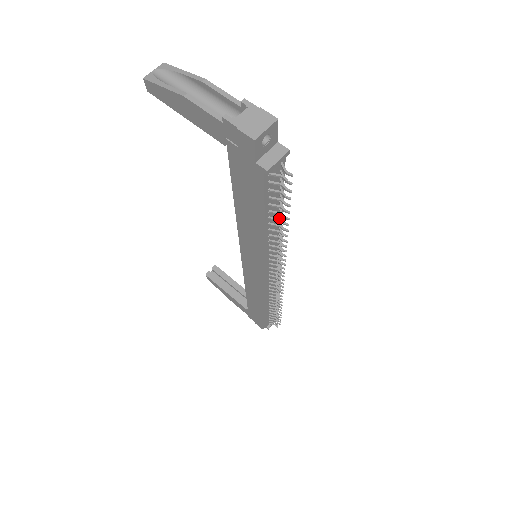
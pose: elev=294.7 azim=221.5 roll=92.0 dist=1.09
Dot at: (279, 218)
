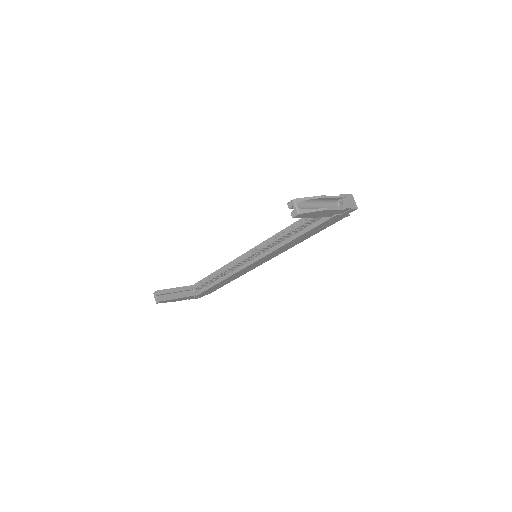
Dot at: occluded
